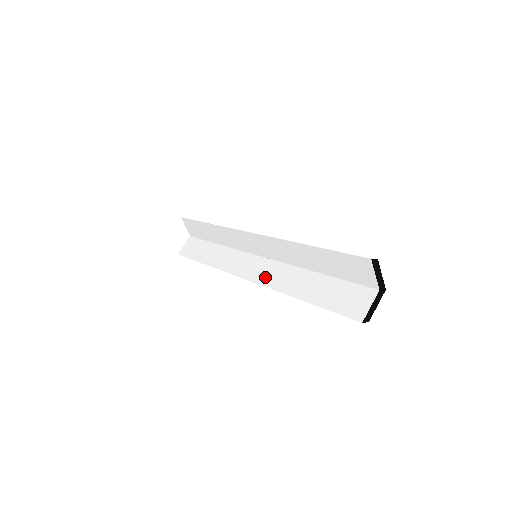
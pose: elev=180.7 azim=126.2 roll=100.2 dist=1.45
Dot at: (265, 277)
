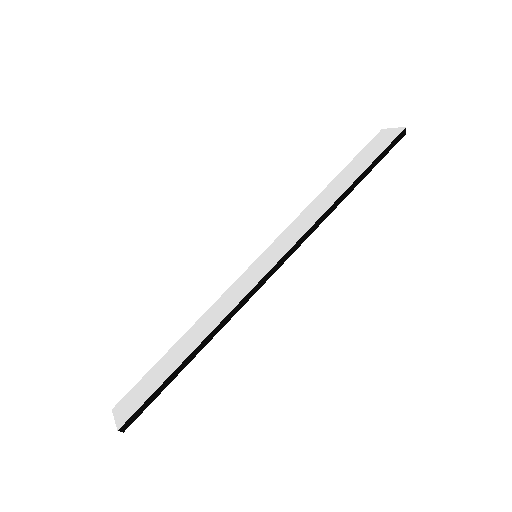
Dot at: (292, 238)
